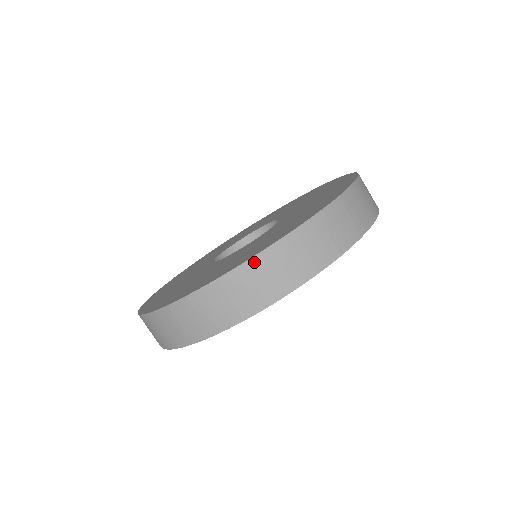
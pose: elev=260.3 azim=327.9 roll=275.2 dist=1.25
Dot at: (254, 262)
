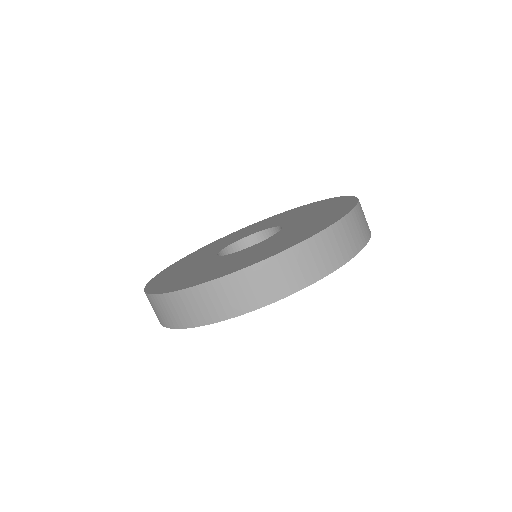
Dot at: (174, 295)
